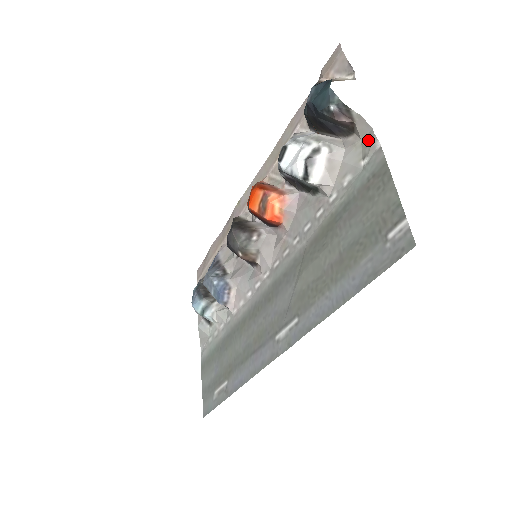
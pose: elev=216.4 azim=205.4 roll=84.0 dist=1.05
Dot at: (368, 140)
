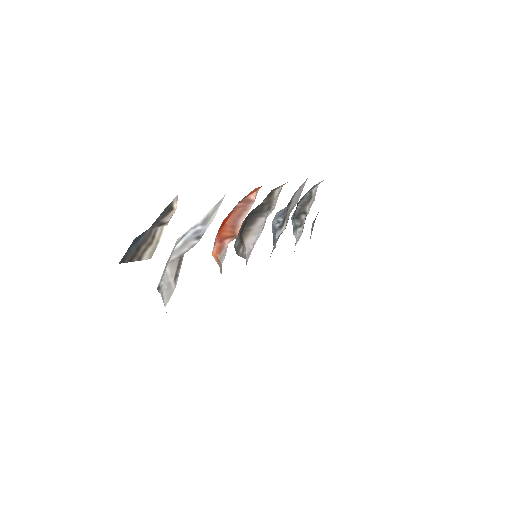
Dot at: occluded
